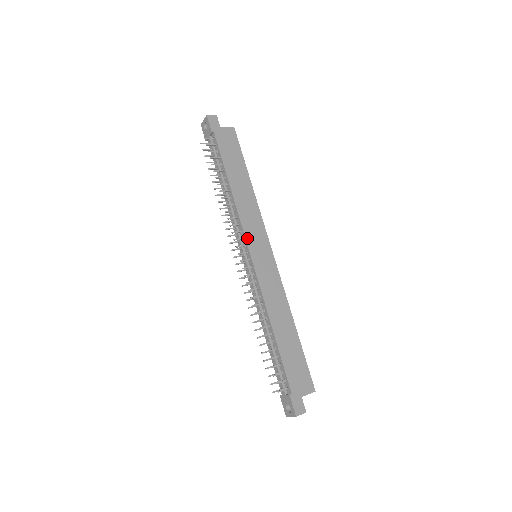
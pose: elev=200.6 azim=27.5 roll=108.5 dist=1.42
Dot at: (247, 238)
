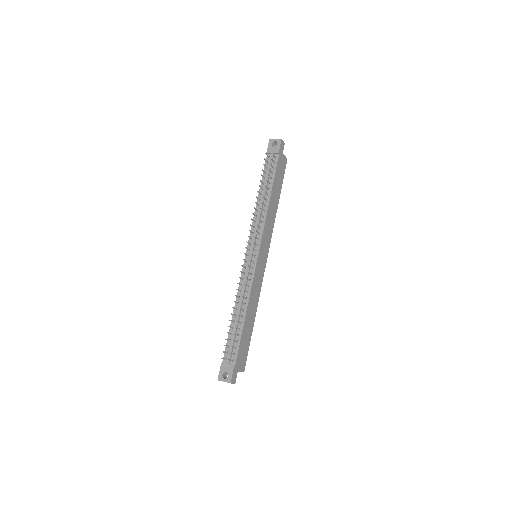
Dot at: (262, 241)
